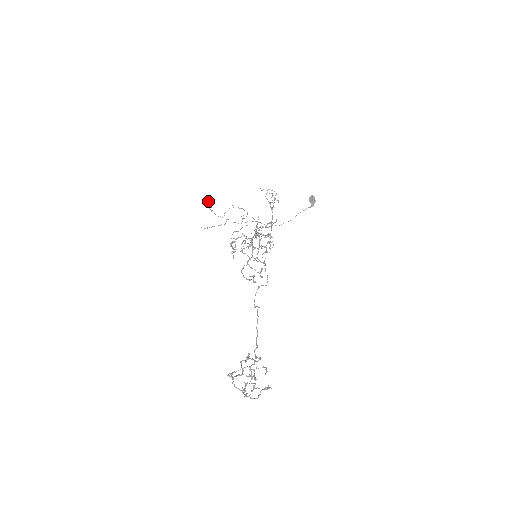
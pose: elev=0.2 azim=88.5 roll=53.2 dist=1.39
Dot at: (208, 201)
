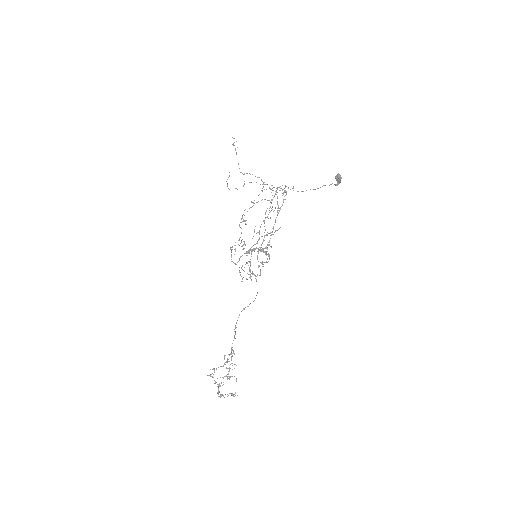
Dot at: occluded
